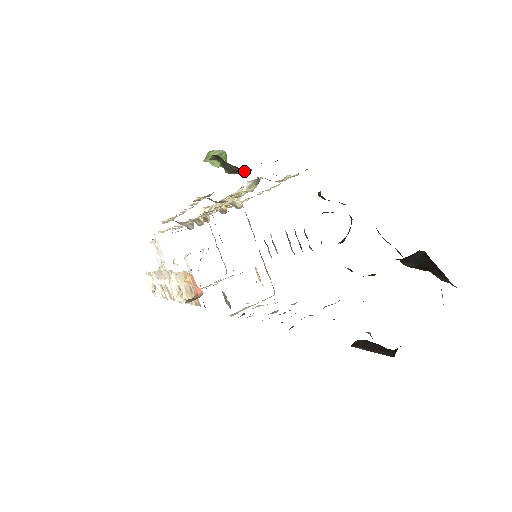
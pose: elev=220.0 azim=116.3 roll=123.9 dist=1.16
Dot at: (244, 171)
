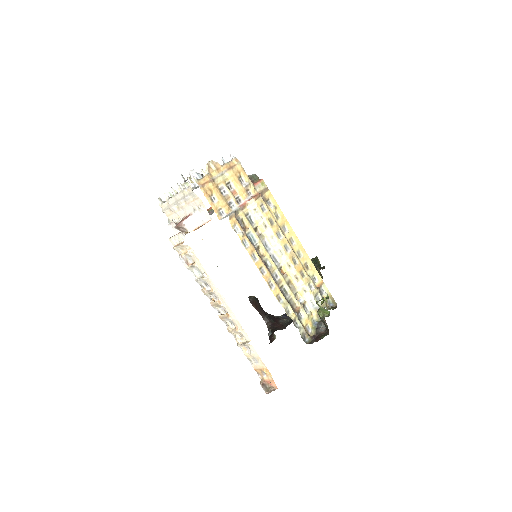
Dot at: occluded
